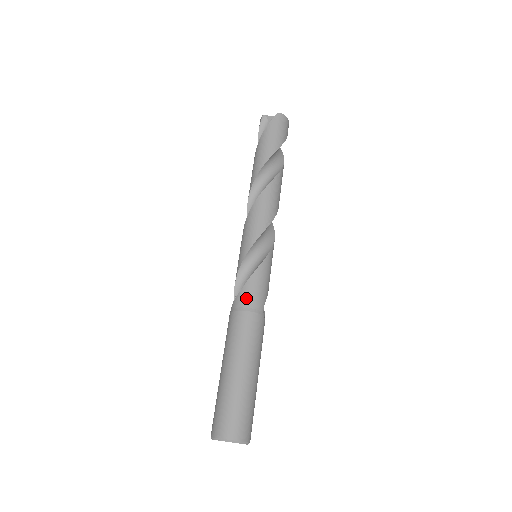
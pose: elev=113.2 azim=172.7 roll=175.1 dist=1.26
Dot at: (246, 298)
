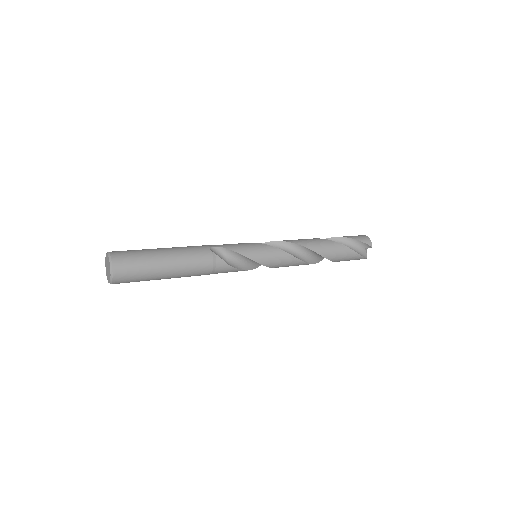
Dot at: occluded
